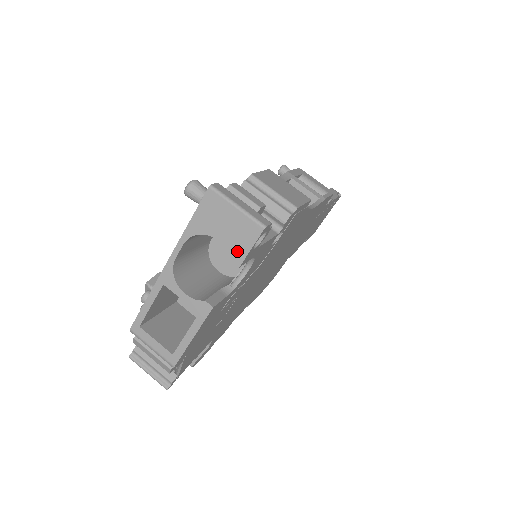
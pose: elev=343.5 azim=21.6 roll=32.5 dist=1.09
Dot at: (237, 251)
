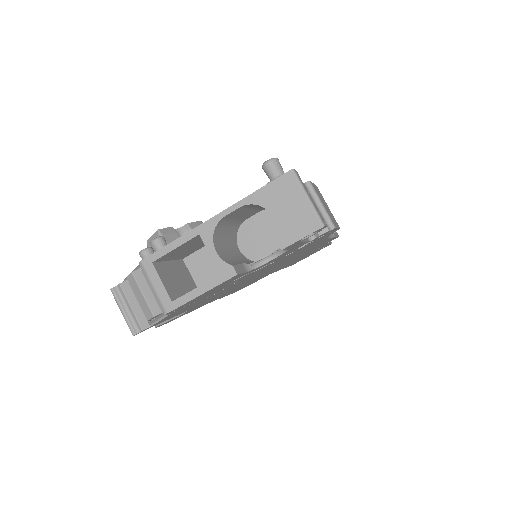
Dot at: (287, 235)
